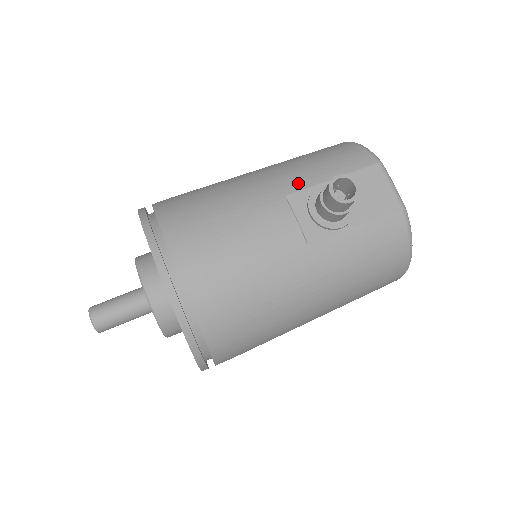
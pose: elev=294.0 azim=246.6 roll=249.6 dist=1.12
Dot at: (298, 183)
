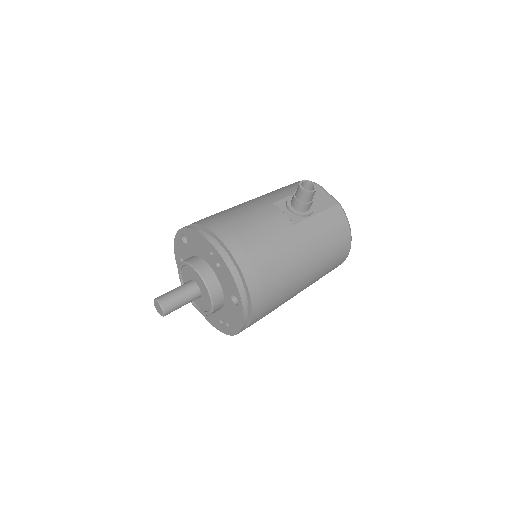
Dot at: (277, 197)
